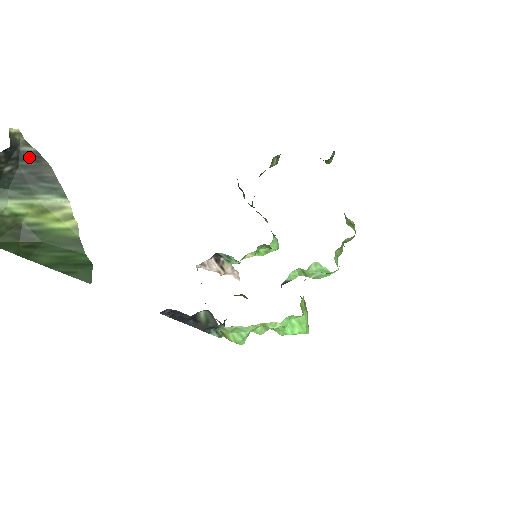
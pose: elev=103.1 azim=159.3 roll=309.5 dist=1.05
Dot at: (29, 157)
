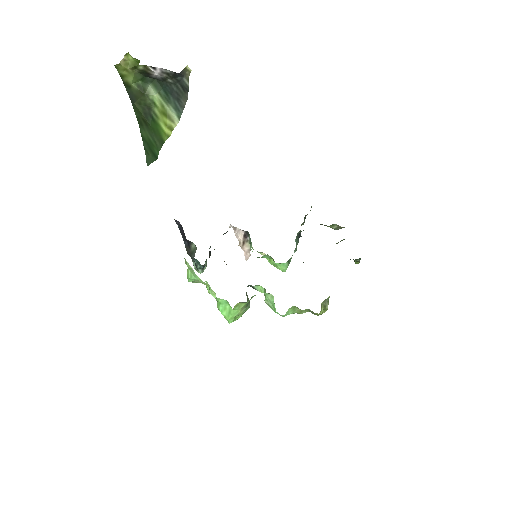
Dot at: (183, 86)
